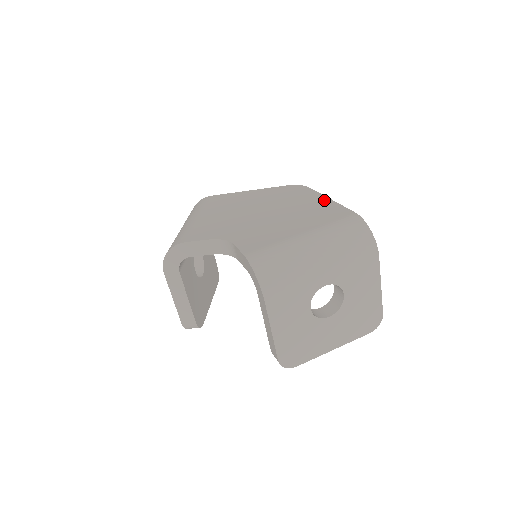
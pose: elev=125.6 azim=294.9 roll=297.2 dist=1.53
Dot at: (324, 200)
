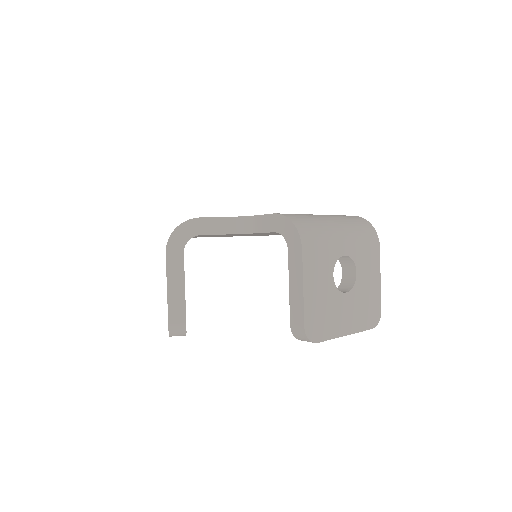
Dot at: occluded
